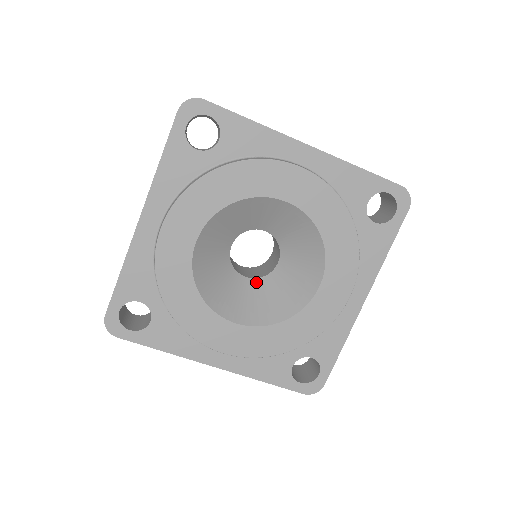
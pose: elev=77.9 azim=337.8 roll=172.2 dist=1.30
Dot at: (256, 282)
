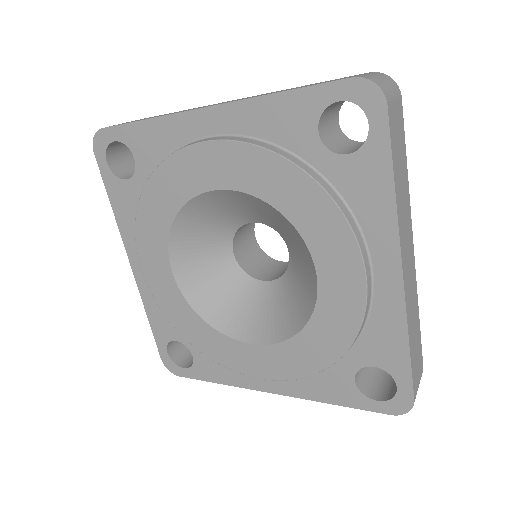
Dot at: (277, 284)
